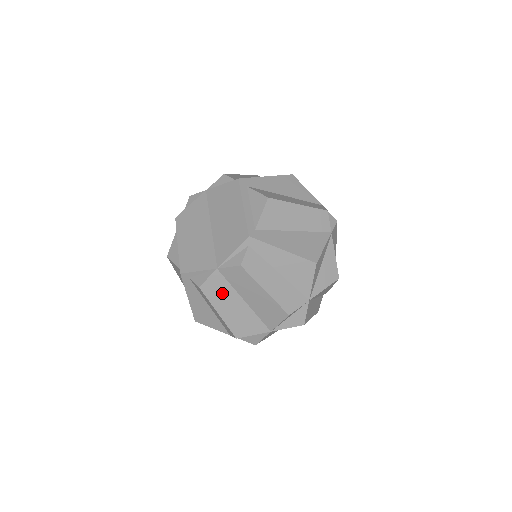
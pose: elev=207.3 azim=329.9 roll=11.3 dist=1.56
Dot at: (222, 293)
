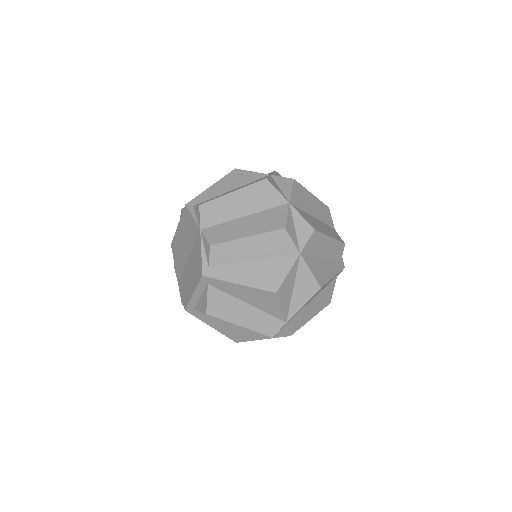
Dot at: occluded
